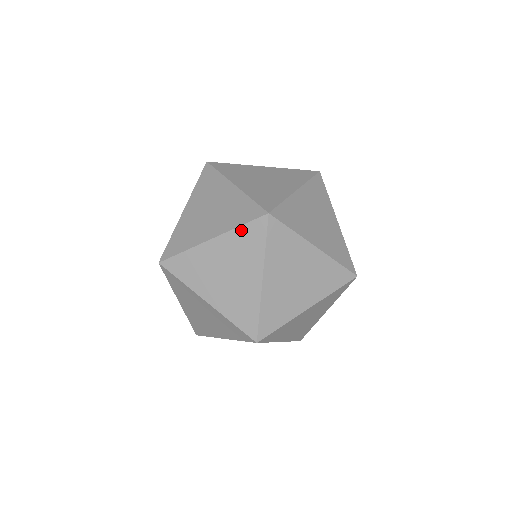
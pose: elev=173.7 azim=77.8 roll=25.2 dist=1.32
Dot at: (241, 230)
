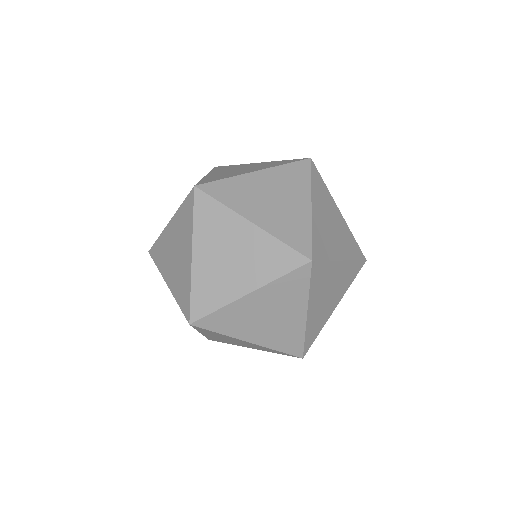
Dot at: (179, 306)
